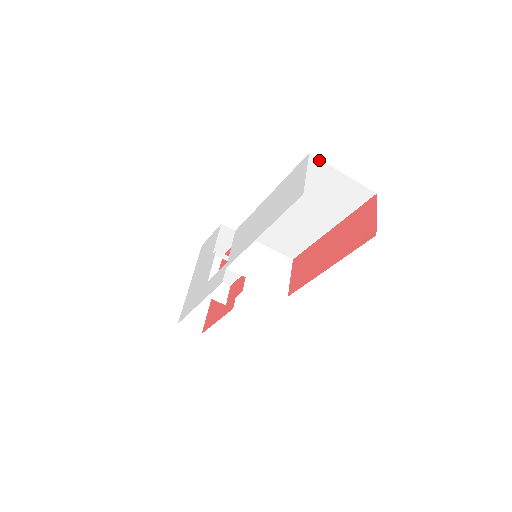
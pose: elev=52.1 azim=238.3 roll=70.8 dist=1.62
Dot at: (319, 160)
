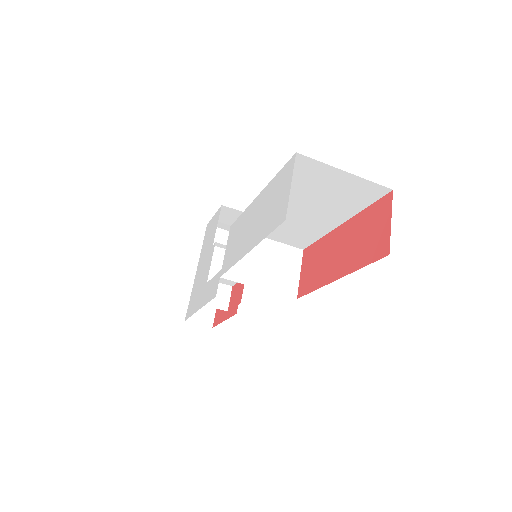
Dot at: (311, 159)
